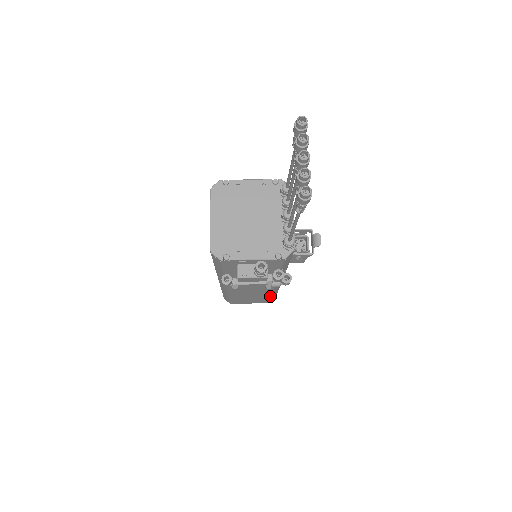
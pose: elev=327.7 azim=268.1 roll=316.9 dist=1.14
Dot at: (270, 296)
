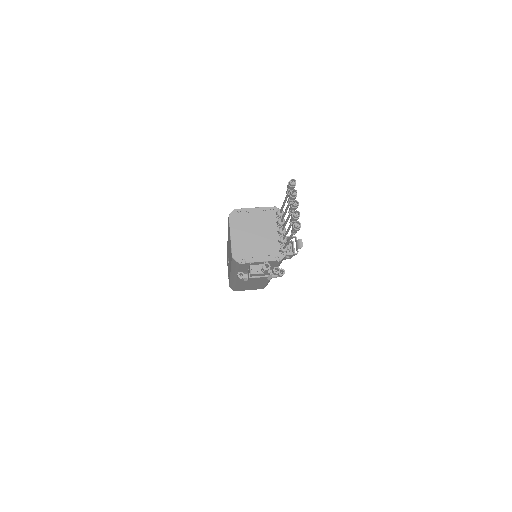
Dot at: (266, 284)
